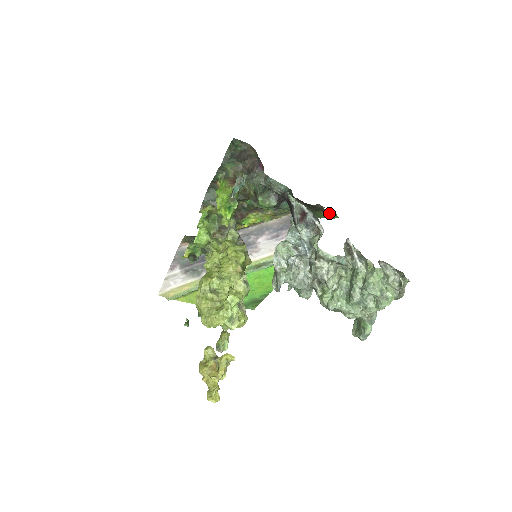
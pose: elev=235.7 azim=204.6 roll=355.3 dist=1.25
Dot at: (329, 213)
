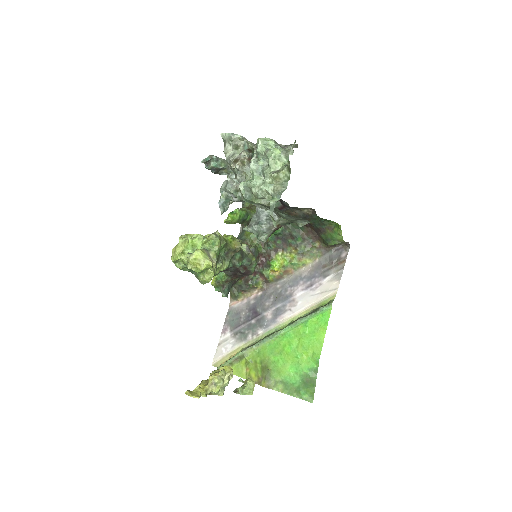
Dot at: (335, 229)
